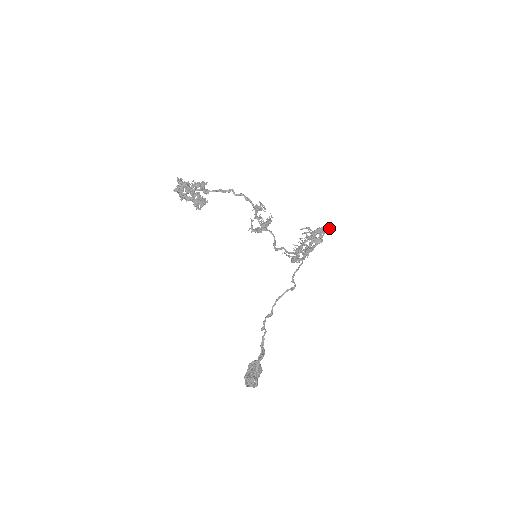
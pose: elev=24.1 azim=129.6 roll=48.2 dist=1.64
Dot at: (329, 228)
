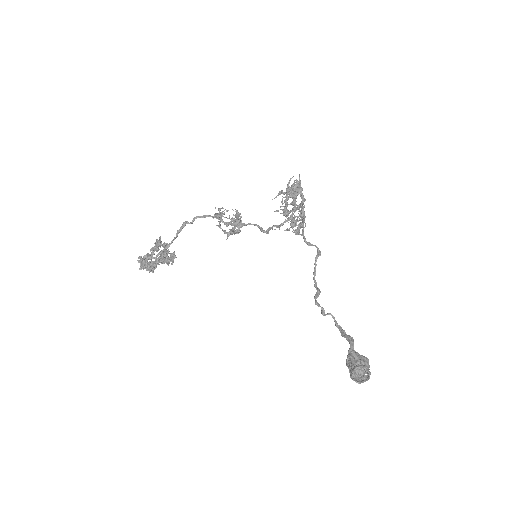
Dot at: occluded
